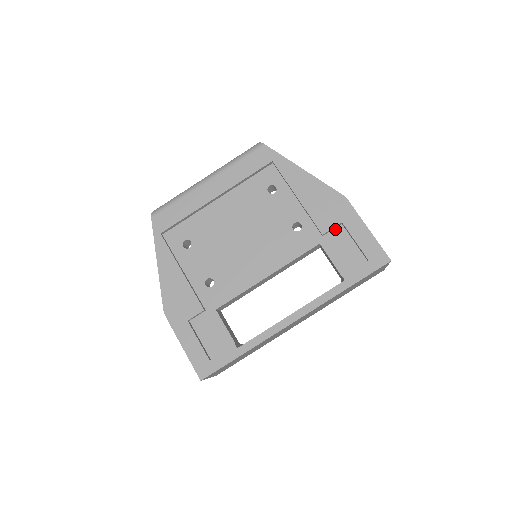
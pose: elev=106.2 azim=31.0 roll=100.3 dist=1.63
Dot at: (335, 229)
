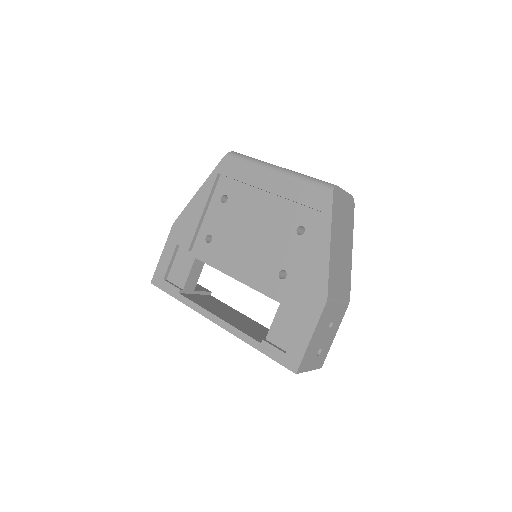
Dot at: (298, 308)
